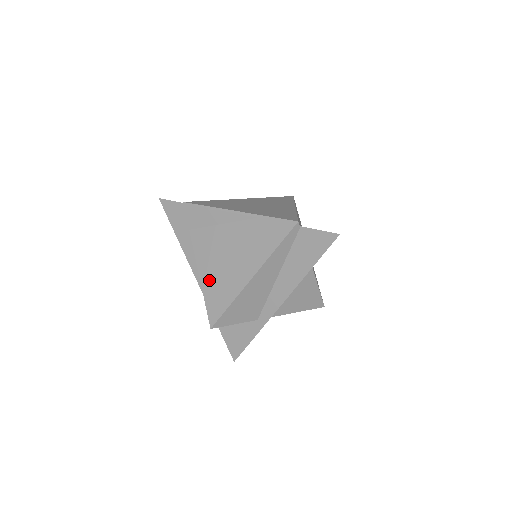
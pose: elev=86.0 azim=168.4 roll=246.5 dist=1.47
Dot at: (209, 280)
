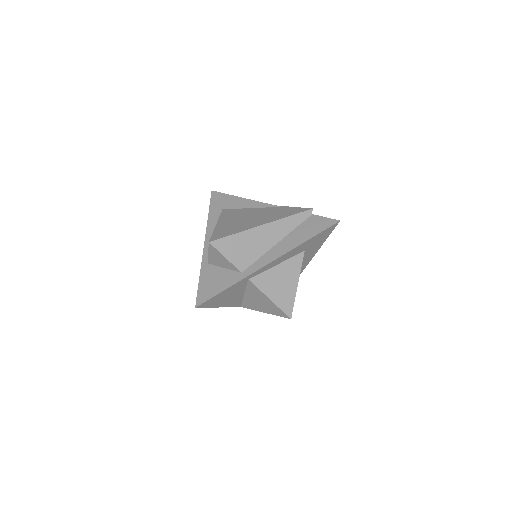
Dot at: (224, 225)
